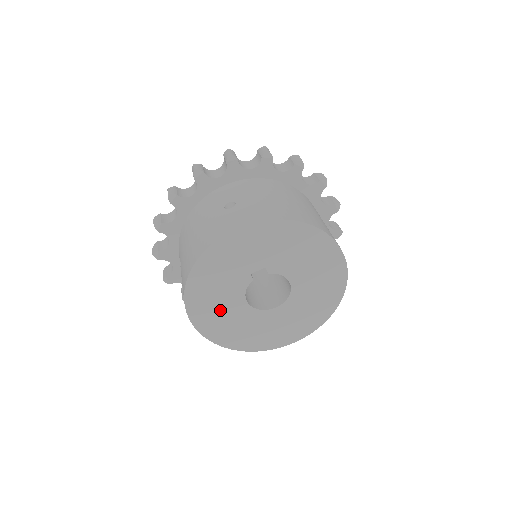
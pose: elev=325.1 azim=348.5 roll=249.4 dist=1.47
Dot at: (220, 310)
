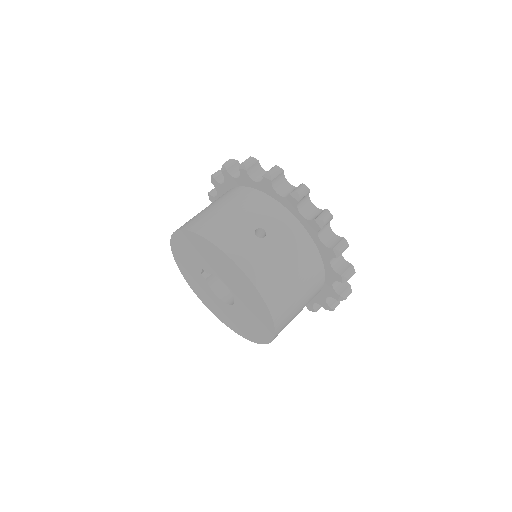
Dot at: (213, 302)
